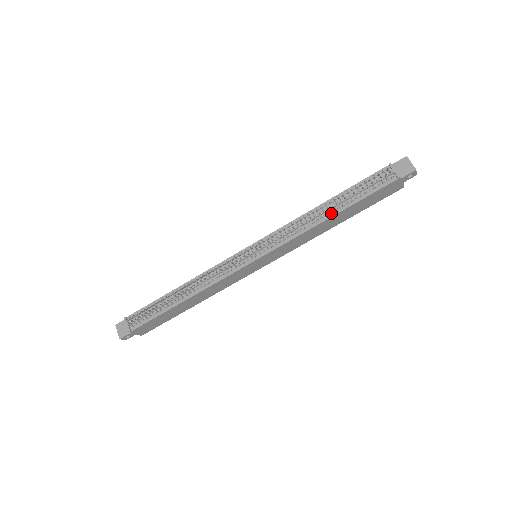
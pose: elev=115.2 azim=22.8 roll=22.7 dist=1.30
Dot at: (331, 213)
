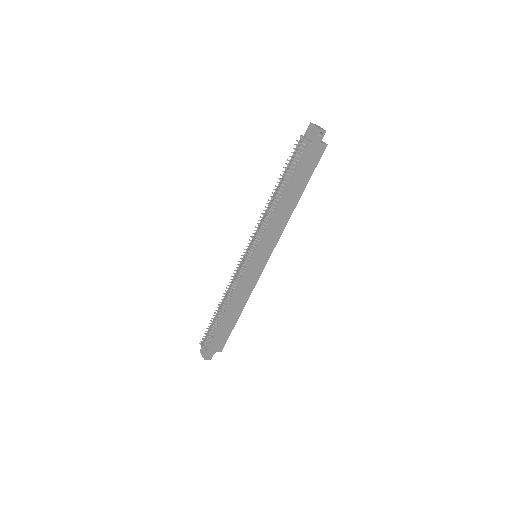
Dot at: (281, 197)
